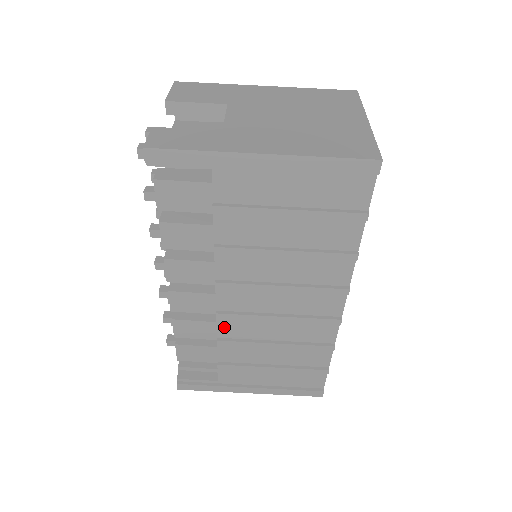
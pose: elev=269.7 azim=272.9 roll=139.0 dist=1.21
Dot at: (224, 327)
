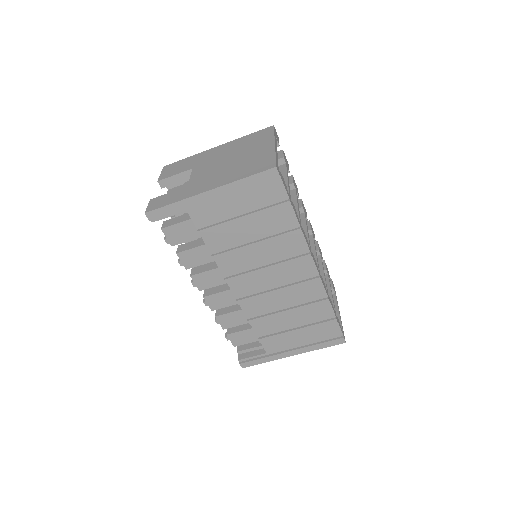
Dot at: (248, 310)
